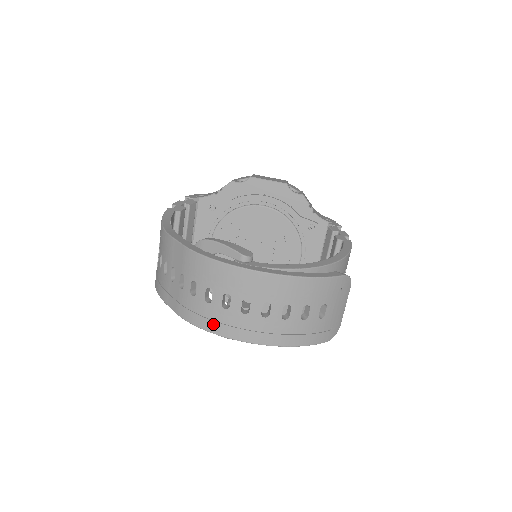
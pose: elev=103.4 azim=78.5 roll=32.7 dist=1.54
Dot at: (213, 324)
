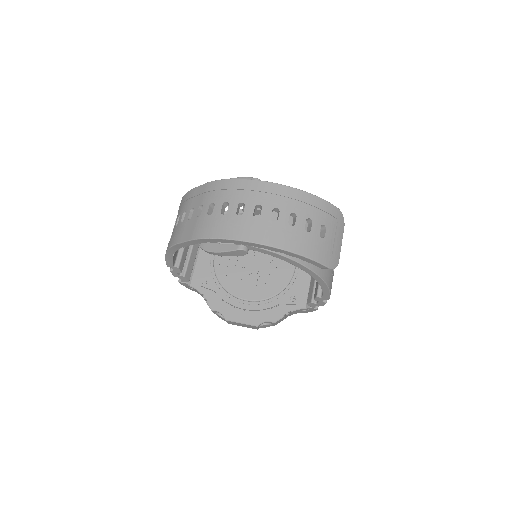
Dot at: (227, 230)
